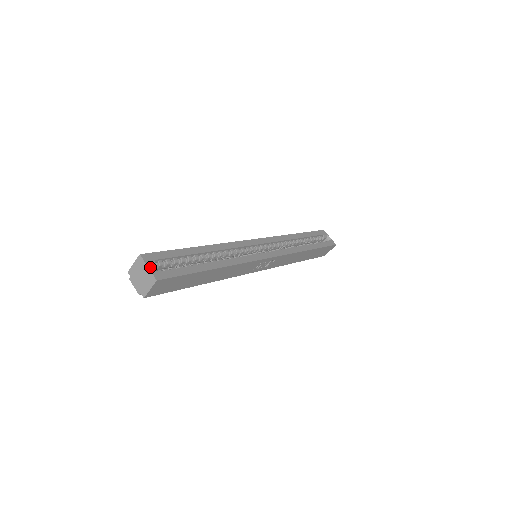
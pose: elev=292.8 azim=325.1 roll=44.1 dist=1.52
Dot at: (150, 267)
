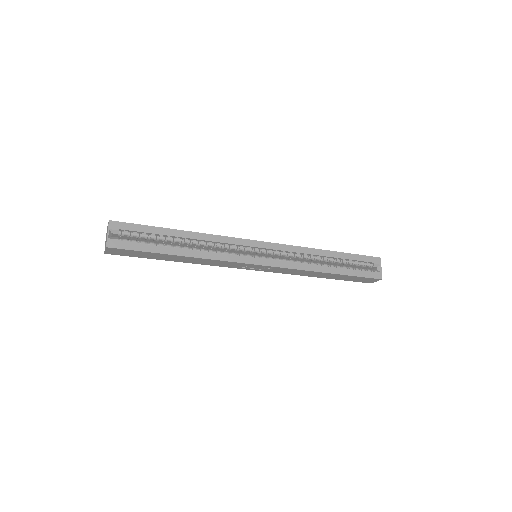
Dot at: (113, 233)
